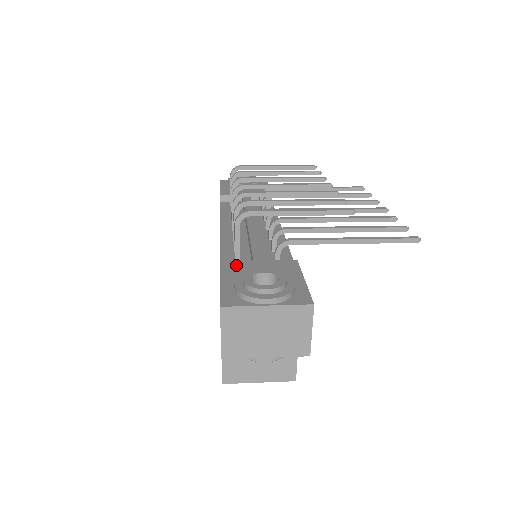
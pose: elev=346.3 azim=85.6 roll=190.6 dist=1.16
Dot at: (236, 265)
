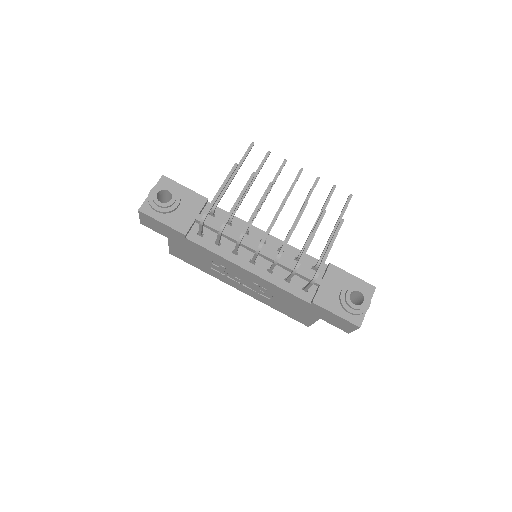
Dot at: (321, 297)
